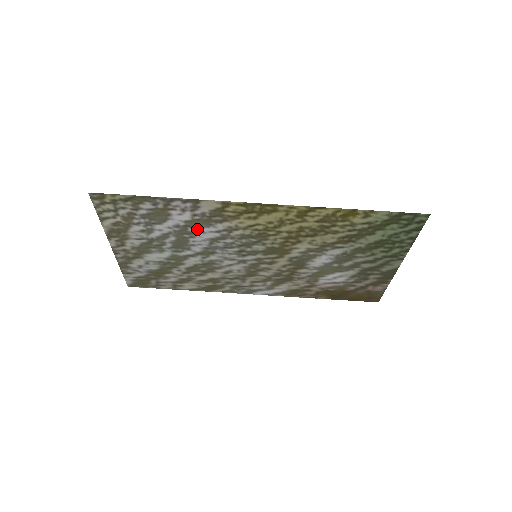
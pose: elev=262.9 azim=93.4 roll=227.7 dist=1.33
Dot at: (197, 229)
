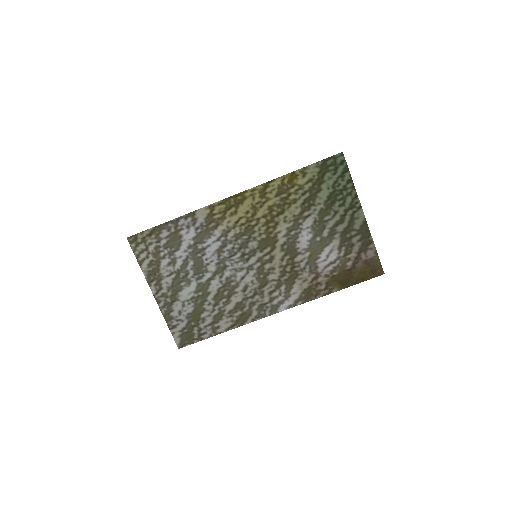
Dot at: (204, 244)
